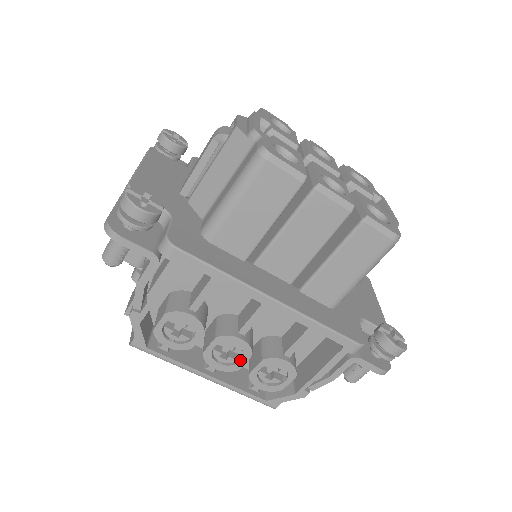
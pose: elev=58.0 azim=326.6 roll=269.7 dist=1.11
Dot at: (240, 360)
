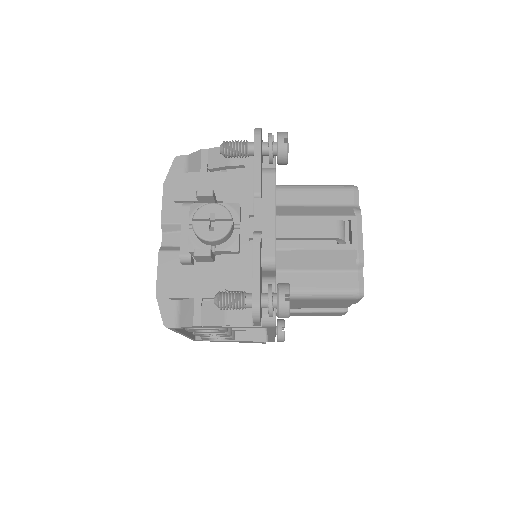
Dot at: (214, 336)
